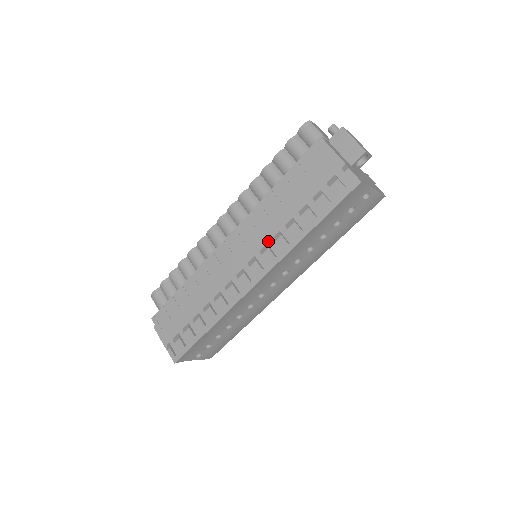
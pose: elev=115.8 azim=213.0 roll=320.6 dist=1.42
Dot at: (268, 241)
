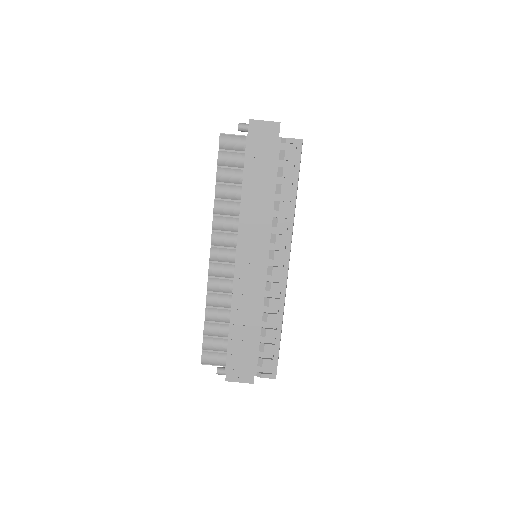
Dot at: (270, 231)
